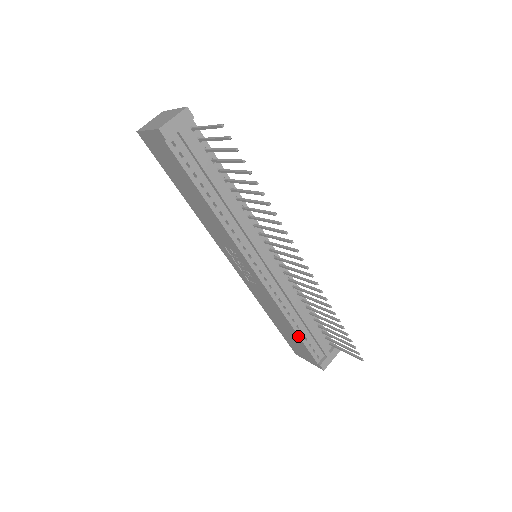
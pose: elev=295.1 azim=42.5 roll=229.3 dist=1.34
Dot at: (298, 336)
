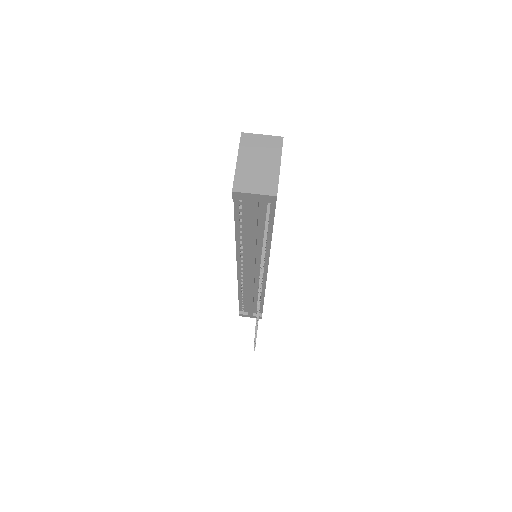
Dot at: (239, 299)
